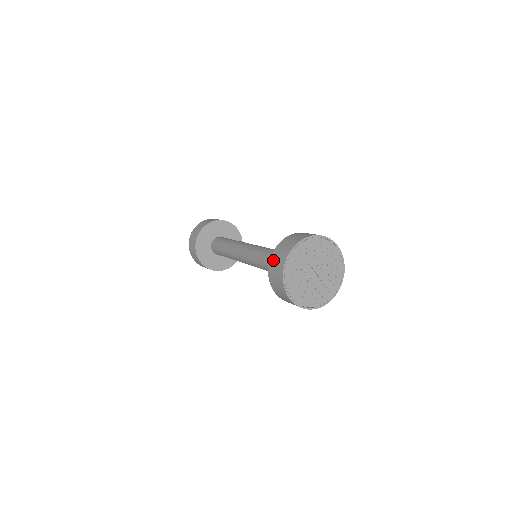
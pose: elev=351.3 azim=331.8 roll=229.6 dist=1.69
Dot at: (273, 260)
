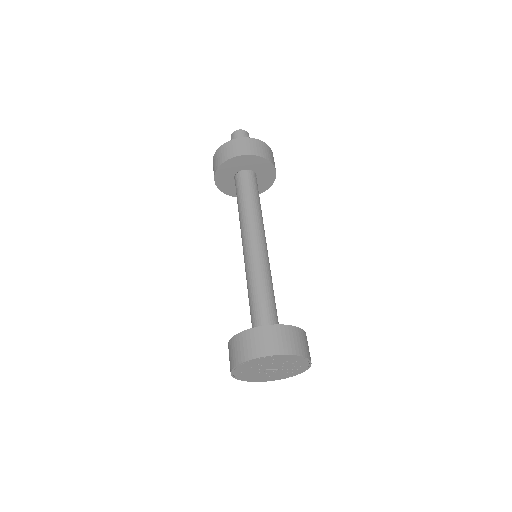
Dot at: occluded
